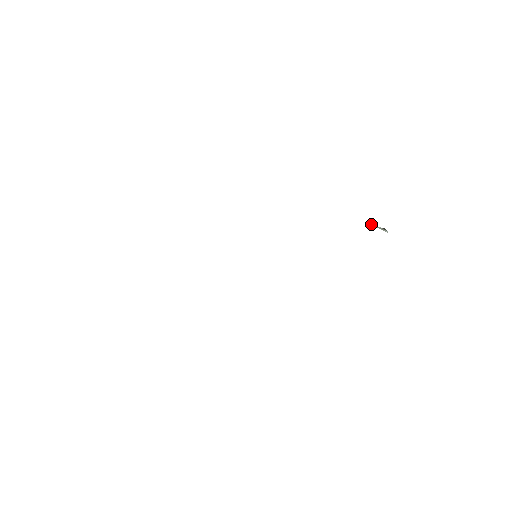
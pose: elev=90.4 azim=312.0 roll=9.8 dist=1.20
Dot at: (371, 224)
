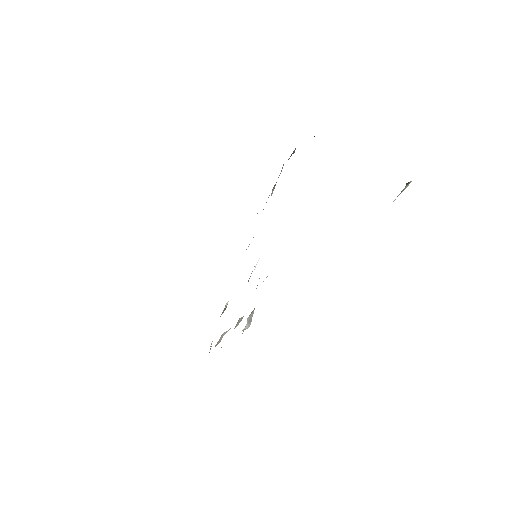
Dot at: occluded
